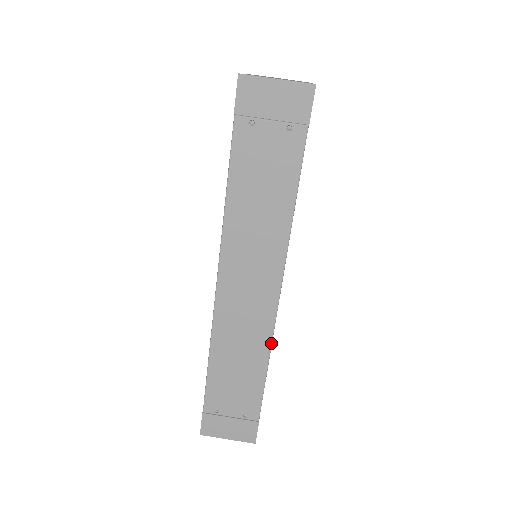
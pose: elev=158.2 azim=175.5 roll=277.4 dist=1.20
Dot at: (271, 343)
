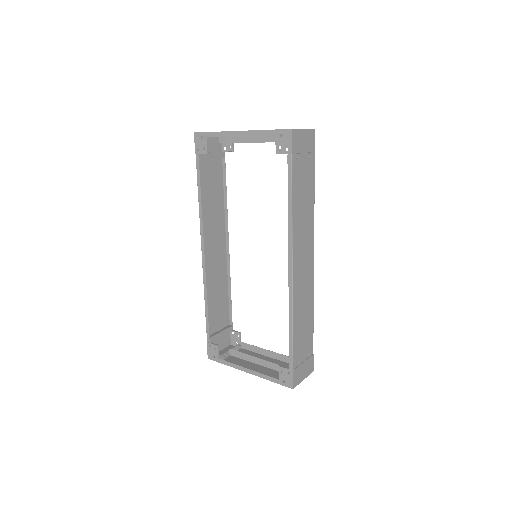
Dot at: occluded
